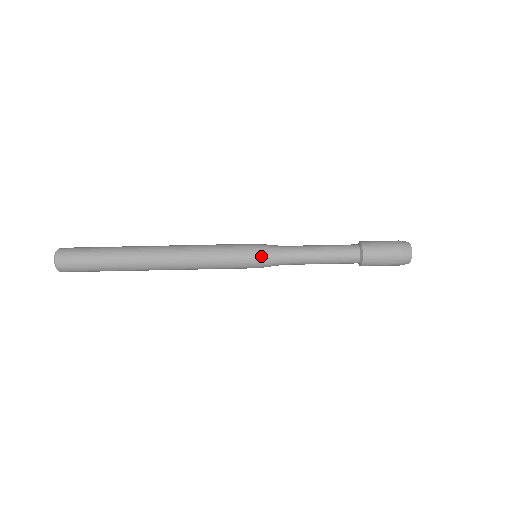
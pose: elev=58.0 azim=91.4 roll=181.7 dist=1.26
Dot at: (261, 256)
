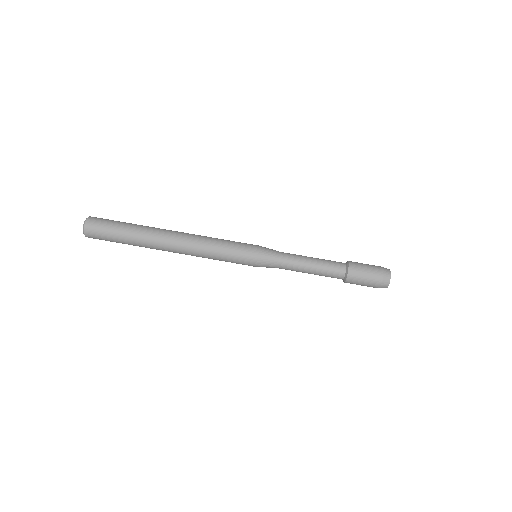
Dot at: (260, 256)
